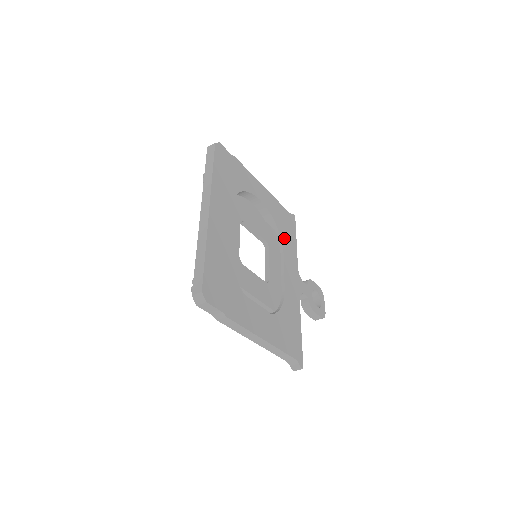
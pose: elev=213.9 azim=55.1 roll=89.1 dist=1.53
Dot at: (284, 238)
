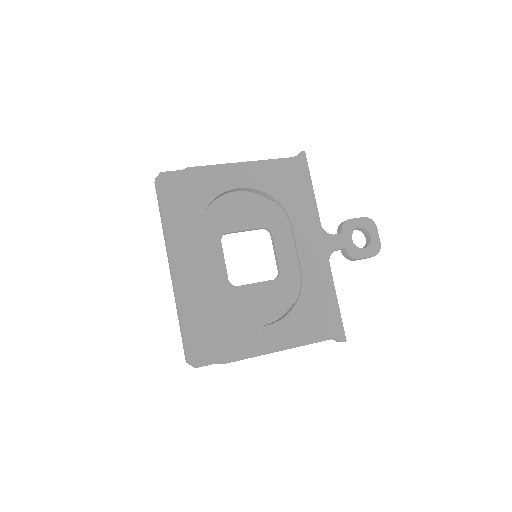
Dot at: (290, 203)
